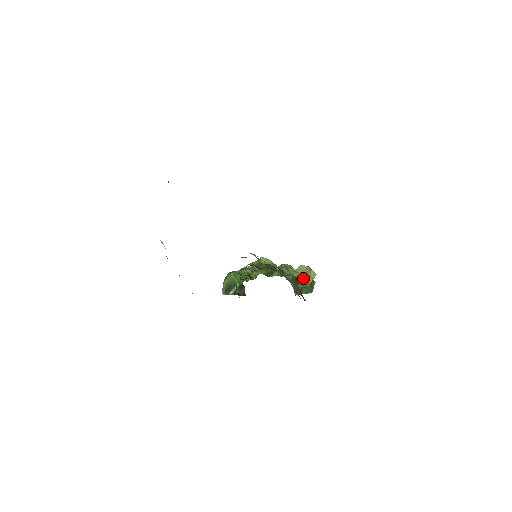
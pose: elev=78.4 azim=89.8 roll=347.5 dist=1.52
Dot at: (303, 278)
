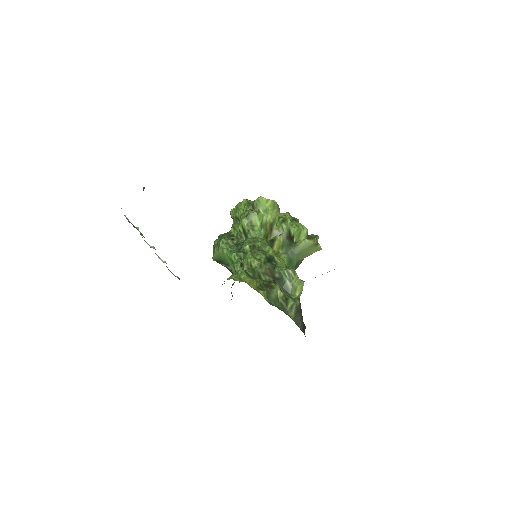
Dot at: (306, 253)
